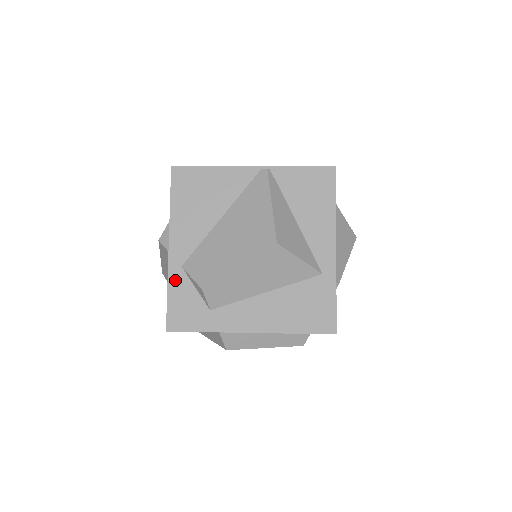
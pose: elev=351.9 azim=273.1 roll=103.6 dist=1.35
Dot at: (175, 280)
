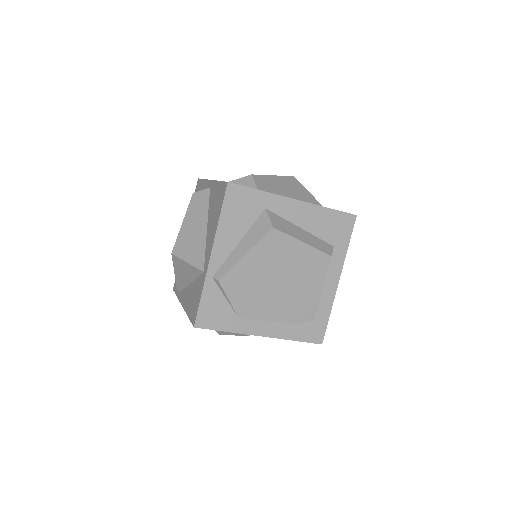
Dot at: occluded
